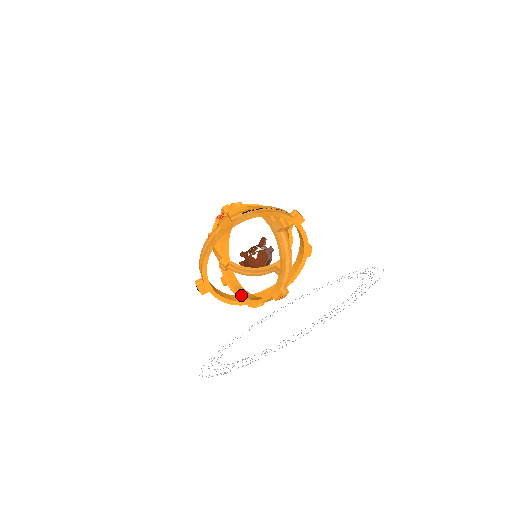
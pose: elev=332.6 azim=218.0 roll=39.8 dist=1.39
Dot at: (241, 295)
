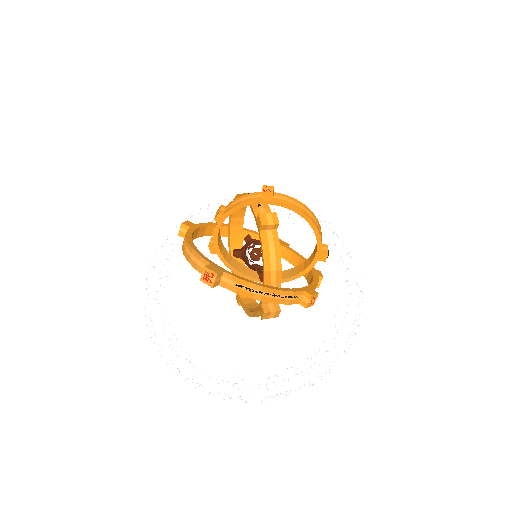
Dot at: (230, 241)
